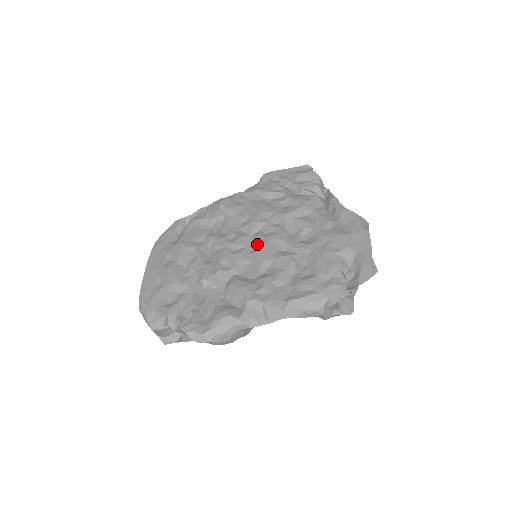
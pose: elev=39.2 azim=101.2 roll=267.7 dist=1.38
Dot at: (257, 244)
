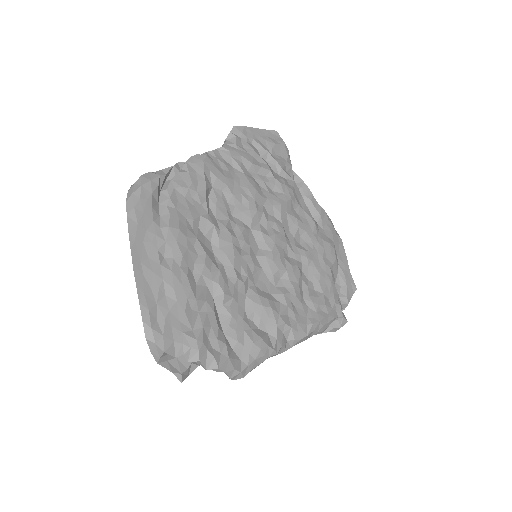
Dot at: (262, 244)
